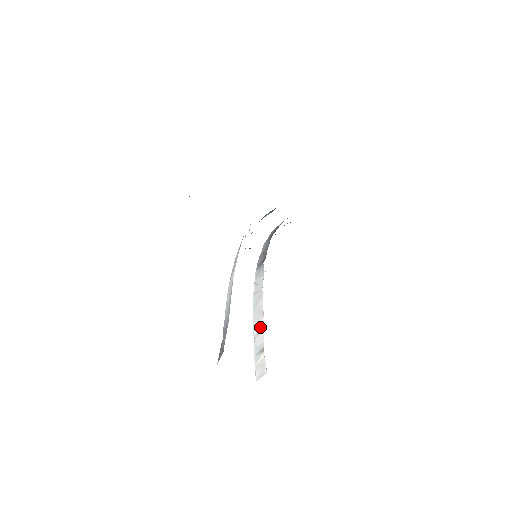
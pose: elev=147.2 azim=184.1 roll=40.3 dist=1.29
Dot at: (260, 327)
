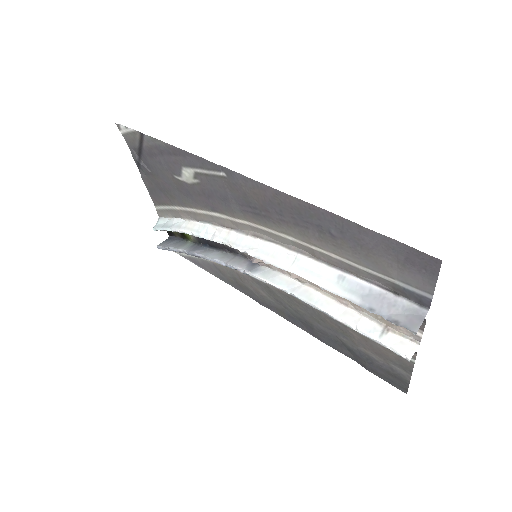
Dot at: (352, 314)
